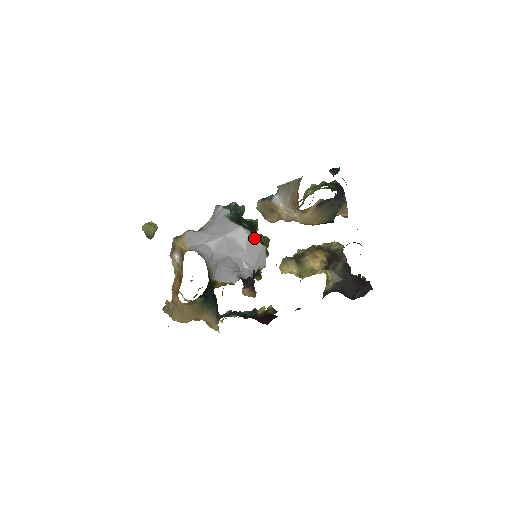
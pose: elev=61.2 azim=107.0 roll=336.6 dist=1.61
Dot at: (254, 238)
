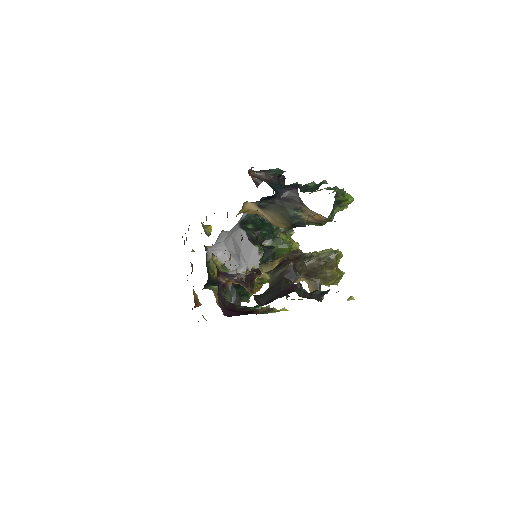
Dot at: (248, 239)
